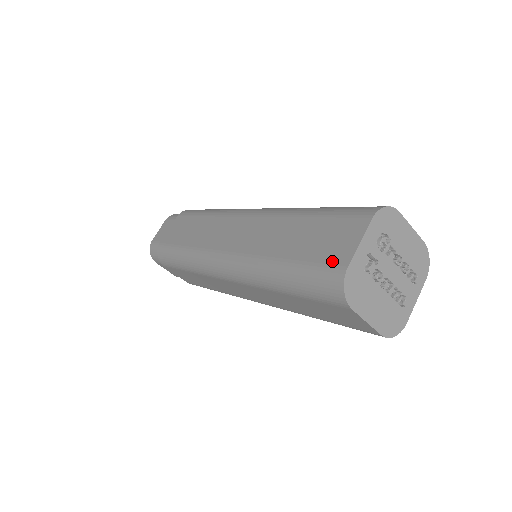
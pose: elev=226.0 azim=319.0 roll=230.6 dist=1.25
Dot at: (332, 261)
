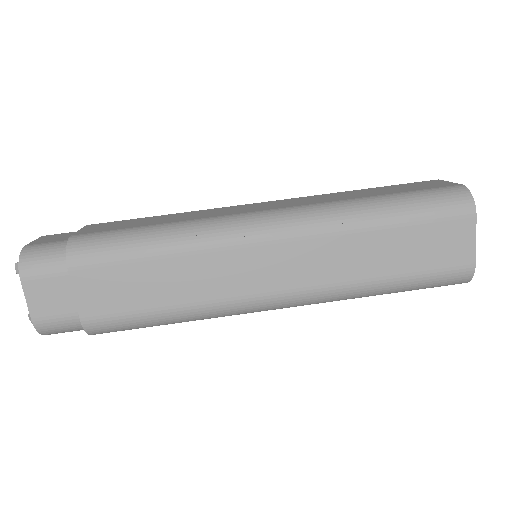
Dot at: (441, 186)
